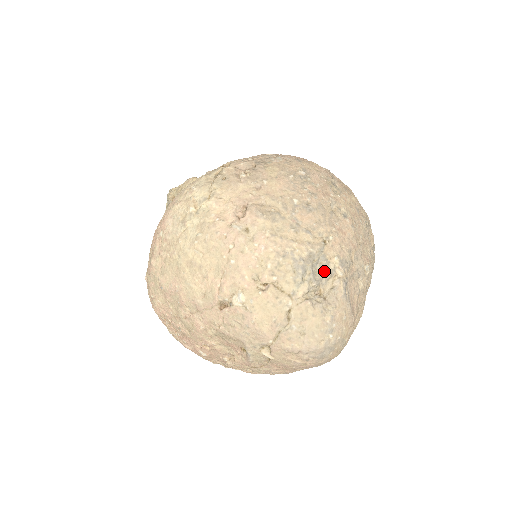
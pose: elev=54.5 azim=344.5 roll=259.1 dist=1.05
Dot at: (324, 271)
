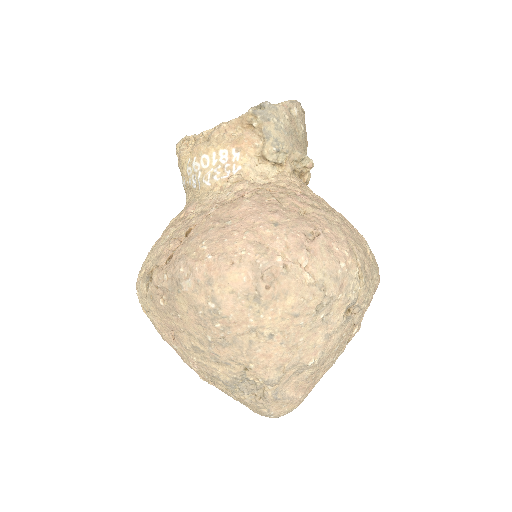
Dot at: (254, 384)
